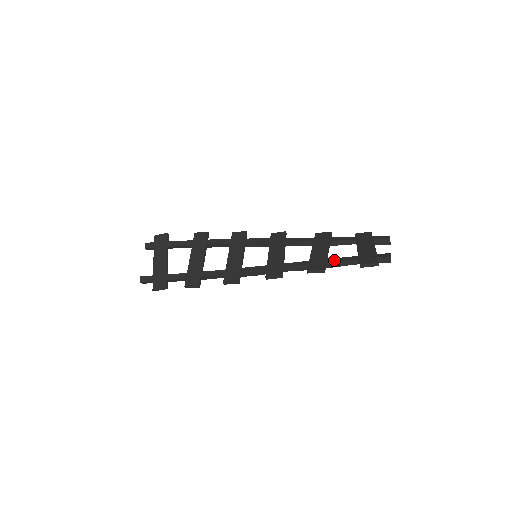
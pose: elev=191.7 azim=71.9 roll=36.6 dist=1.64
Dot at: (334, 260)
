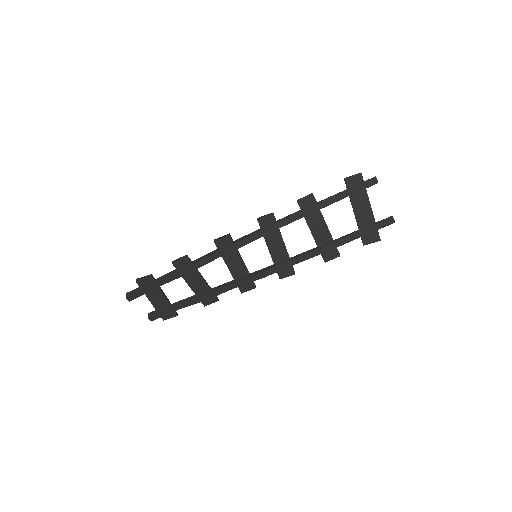
Dot at: occluded
